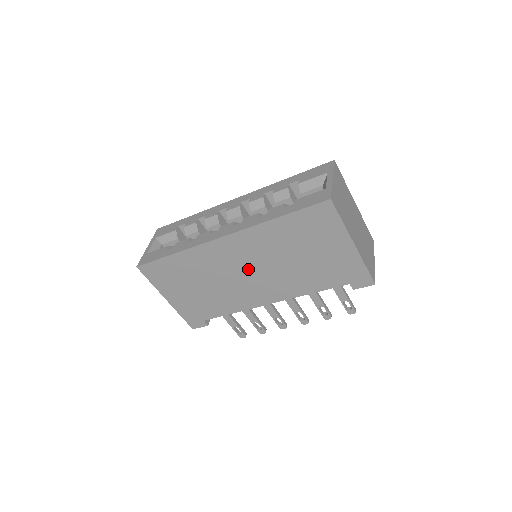
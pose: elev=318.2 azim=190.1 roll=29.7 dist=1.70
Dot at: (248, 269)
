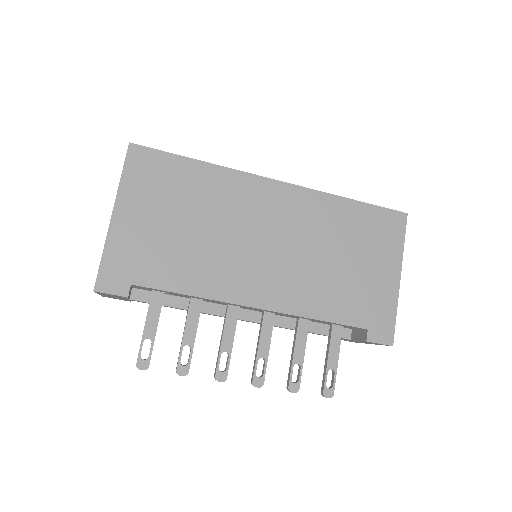
Dot at: (271, 238)
